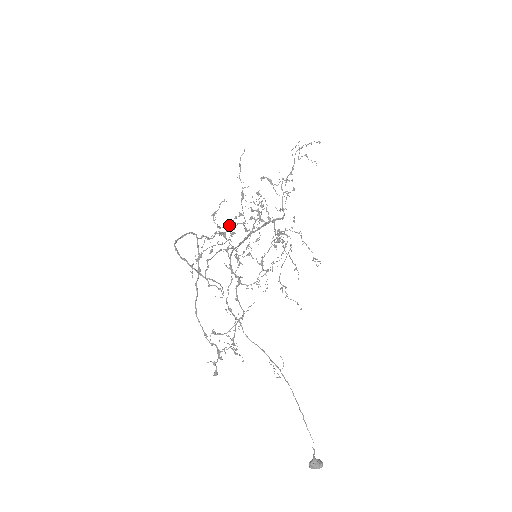
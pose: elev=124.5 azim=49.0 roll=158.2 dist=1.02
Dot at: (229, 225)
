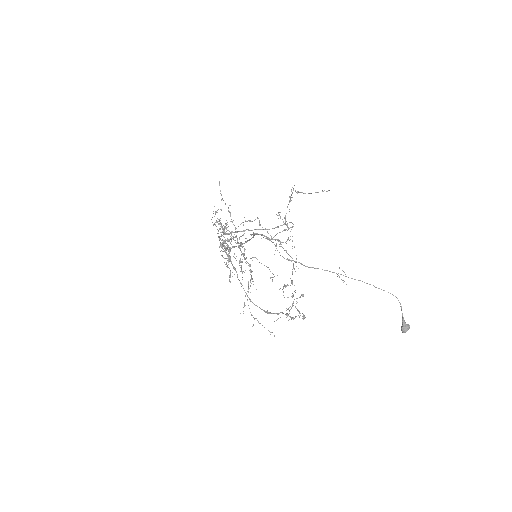
Dot at: occluded
